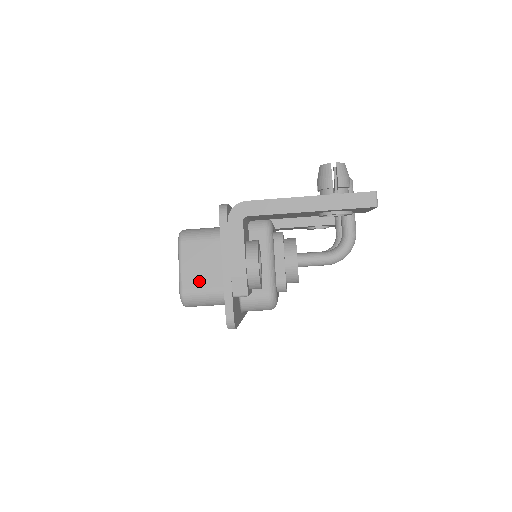
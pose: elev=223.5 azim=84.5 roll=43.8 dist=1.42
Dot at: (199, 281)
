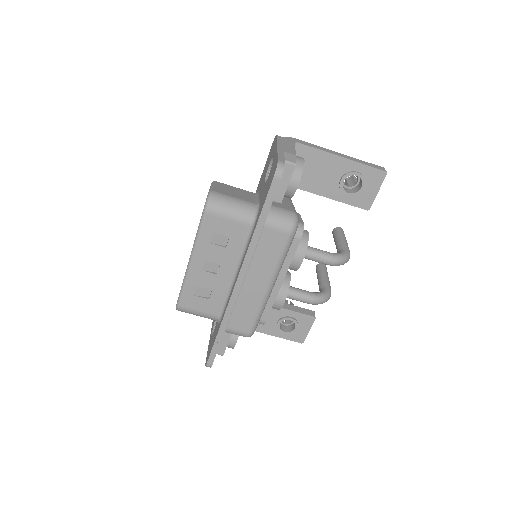
Dot at: (229, 194)
